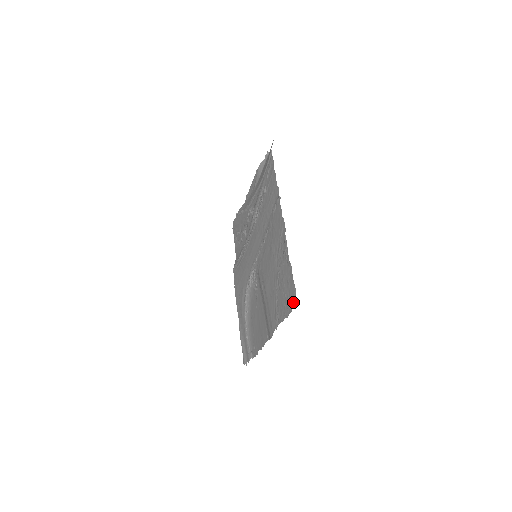
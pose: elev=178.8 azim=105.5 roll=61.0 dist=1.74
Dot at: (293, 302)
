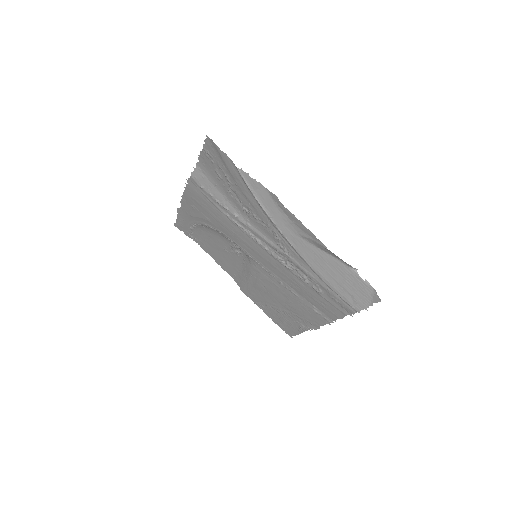
Dot at: (287, 332)
